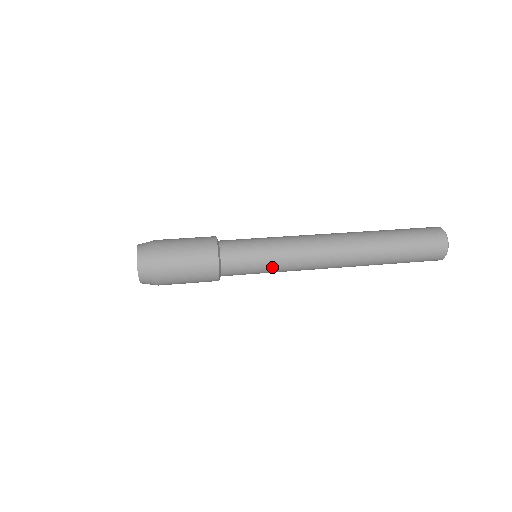
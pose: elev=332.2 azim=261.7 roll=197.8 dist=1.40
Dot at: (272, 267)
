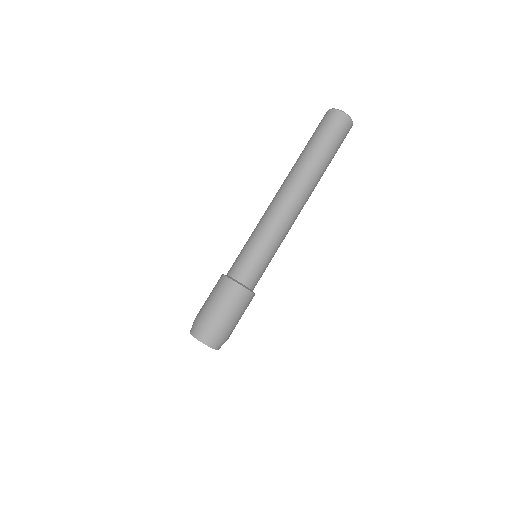
Dot at: (273, 251)
